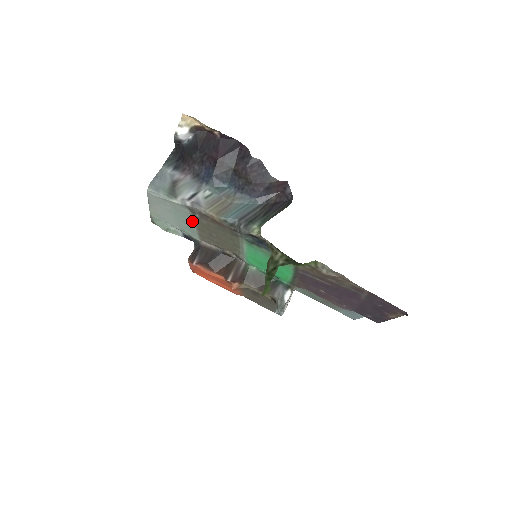
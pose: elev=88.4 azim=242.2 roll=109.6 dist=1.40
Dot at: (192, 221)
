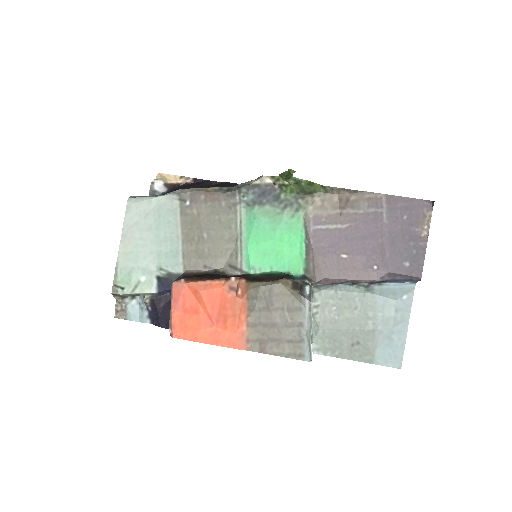
Dot at: (178, 226)
